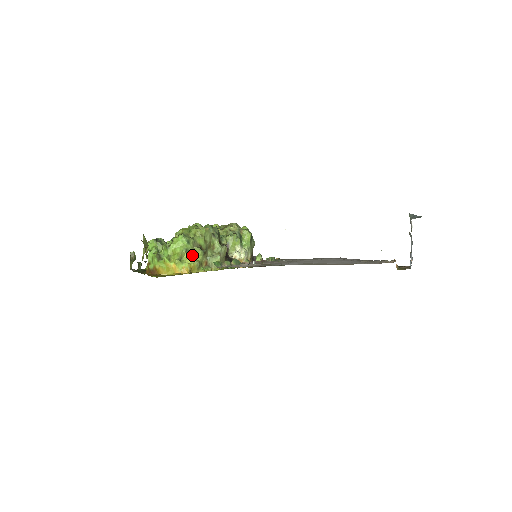
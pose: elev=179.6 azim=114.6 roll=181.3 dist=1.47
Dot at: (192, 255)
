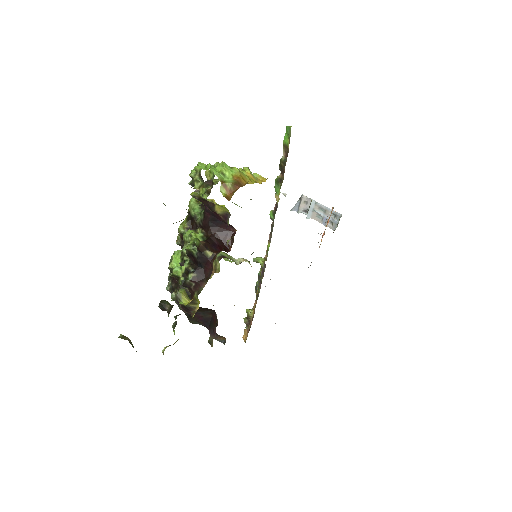
Dot at: occluded
